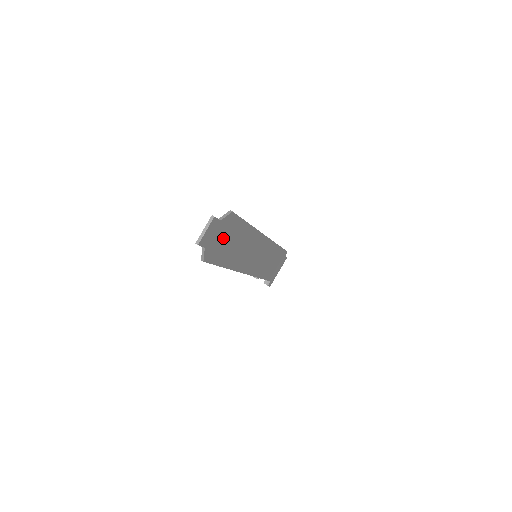
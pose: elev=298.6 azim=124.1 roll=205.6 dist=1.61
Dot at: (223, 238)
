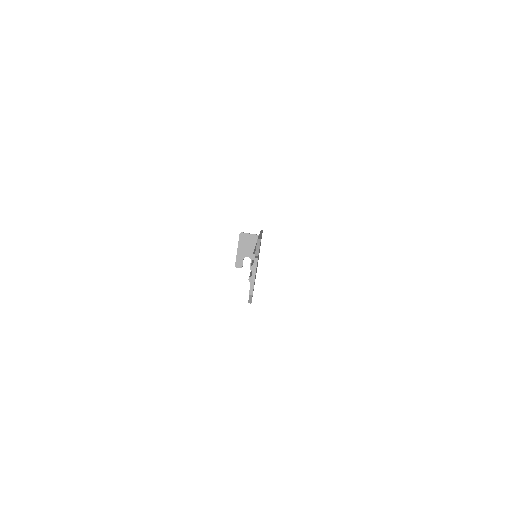
Dot at: occluded
